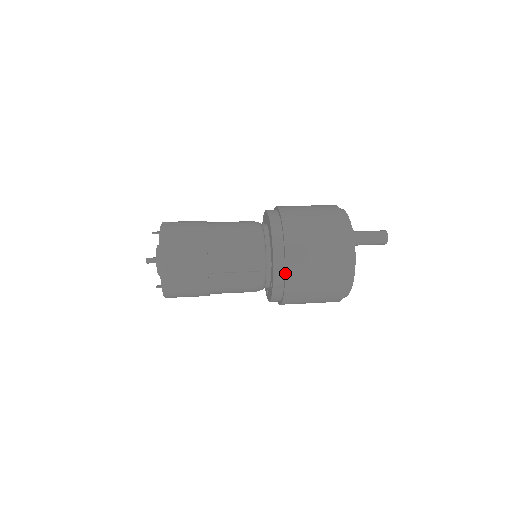
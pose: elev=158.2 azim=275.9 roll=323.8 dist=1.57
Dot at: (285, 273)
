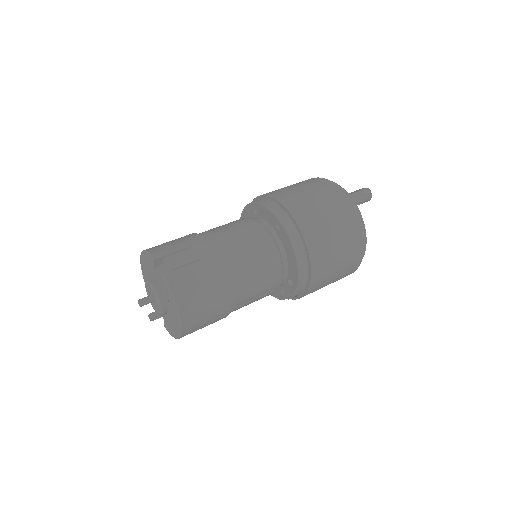
Dot at: (306, 292)
